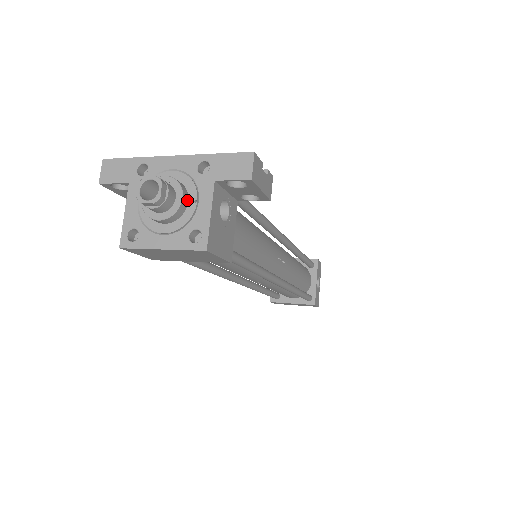
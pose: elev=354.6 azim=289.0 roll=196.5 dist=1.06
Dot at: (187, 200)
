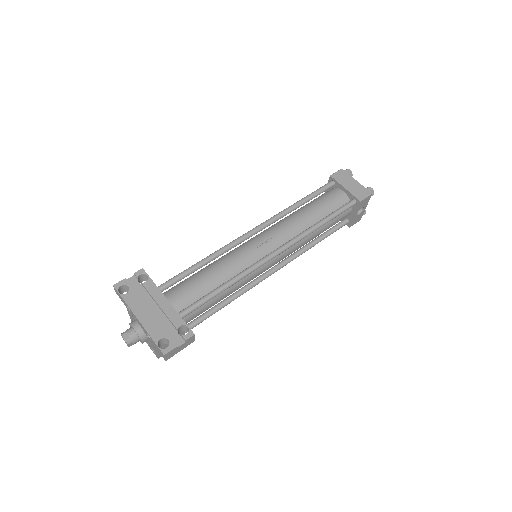
Dot at: (147, 339)
